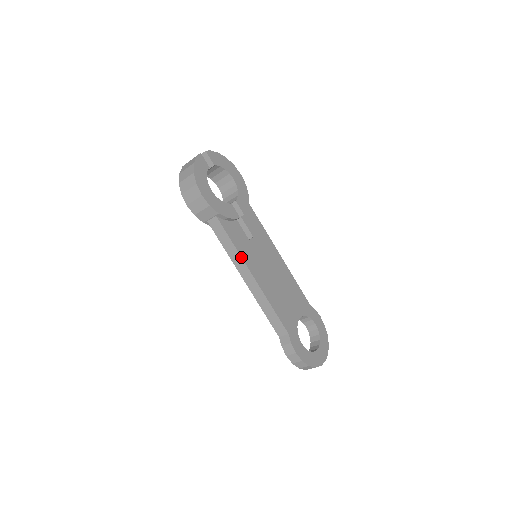
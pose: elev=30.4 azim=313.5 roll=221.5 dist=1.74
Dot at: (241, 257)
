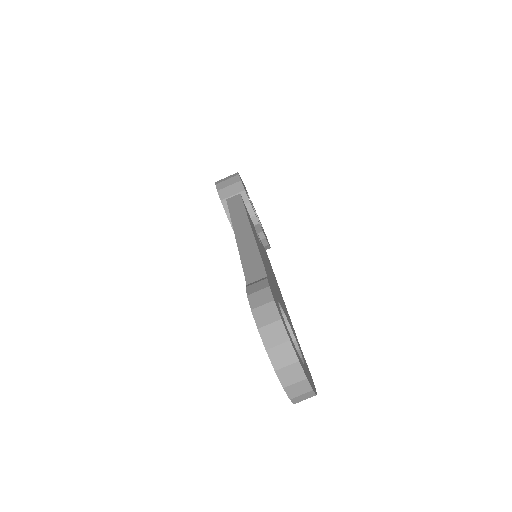
Dot at: (247, 215)
